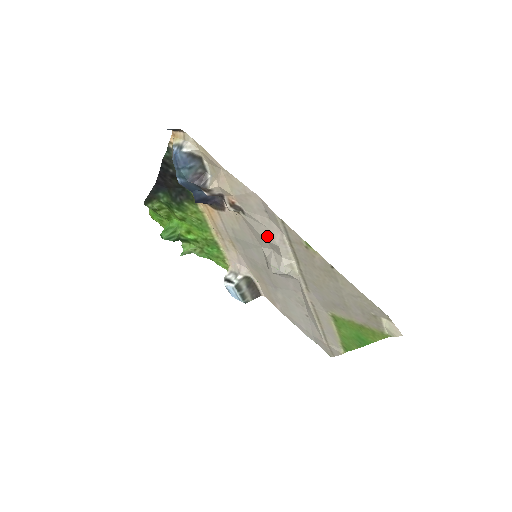
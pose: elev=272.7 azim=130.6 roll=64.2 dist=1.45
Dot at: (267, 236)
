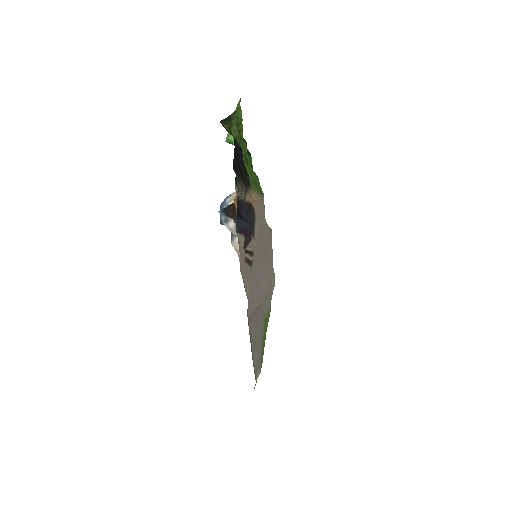
Dot at: occluded
